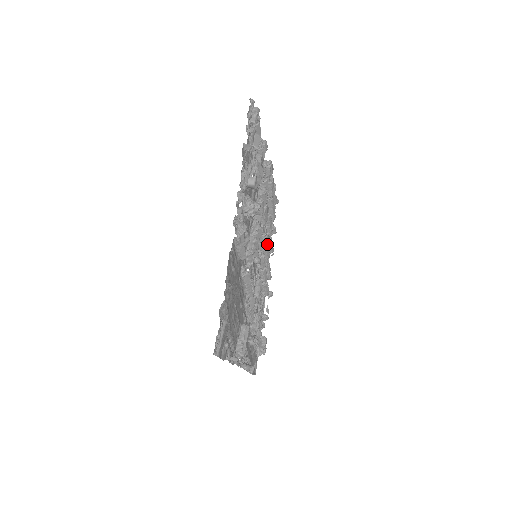
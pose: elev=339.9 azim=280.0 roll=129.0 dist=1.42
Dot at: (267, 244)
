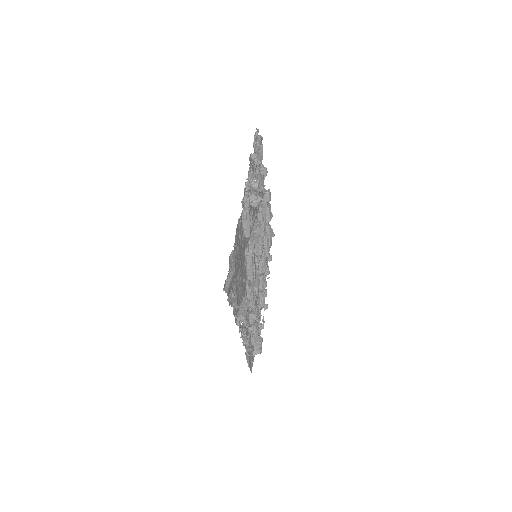
Dot at: (265, 257)
